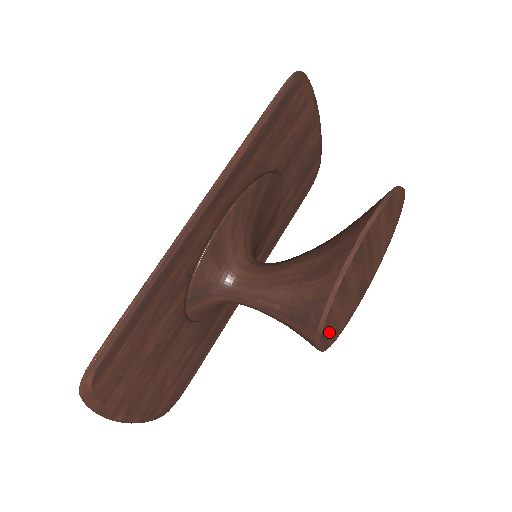
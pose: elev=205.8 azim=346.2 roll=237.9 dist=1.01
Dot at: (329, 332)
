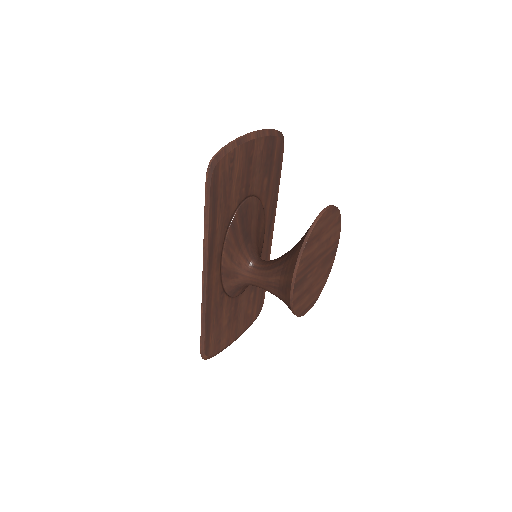
Dot at: (309, 304)
